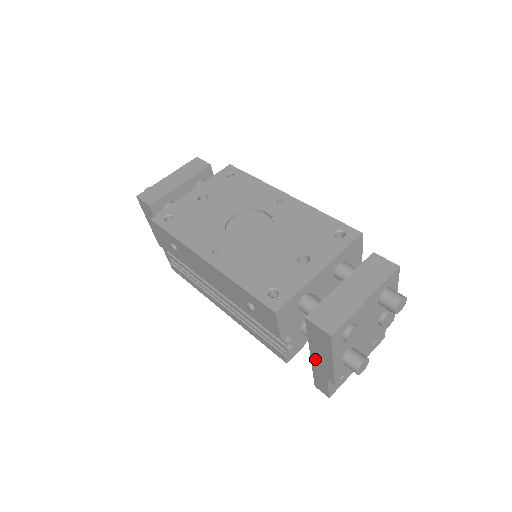
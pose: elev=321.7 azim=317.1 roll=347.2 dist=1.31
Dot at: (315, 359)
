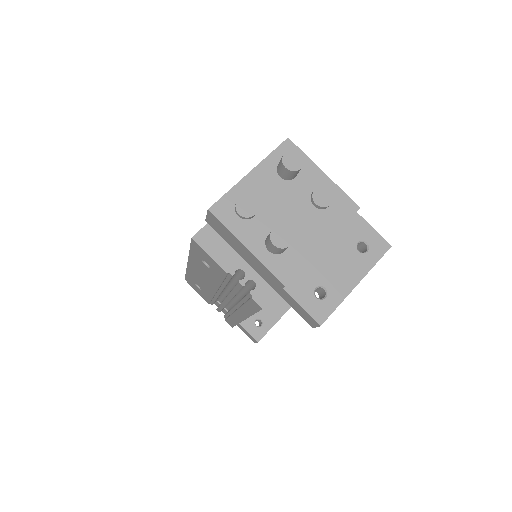
Dot at: (260, 272)
